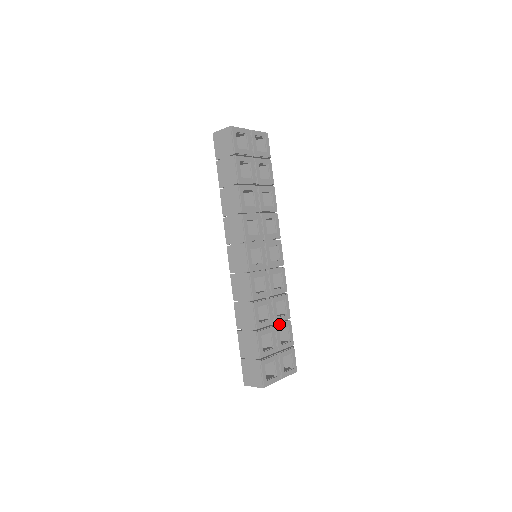
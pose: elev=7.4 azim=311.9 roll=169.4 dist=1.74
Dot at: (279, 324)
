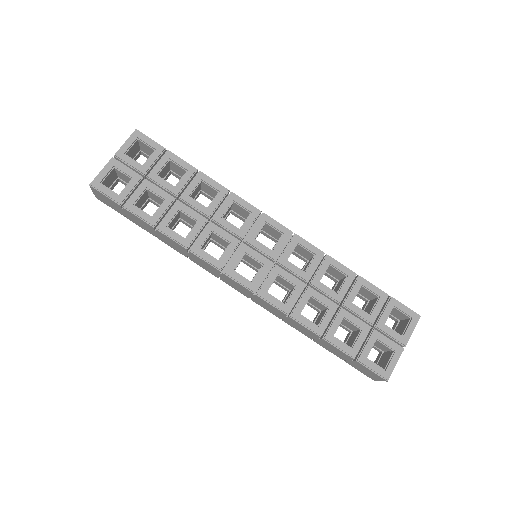
Dot at: (346, 298)
